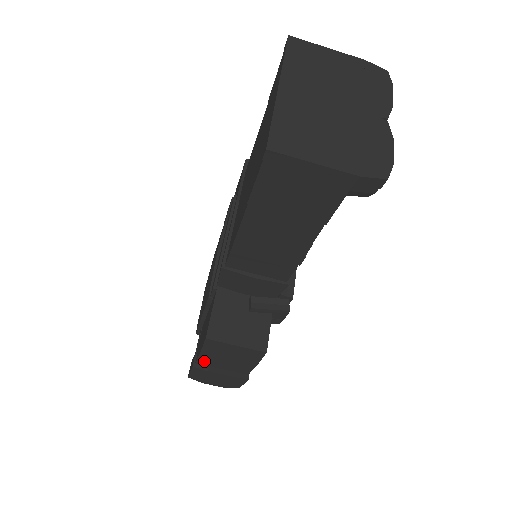
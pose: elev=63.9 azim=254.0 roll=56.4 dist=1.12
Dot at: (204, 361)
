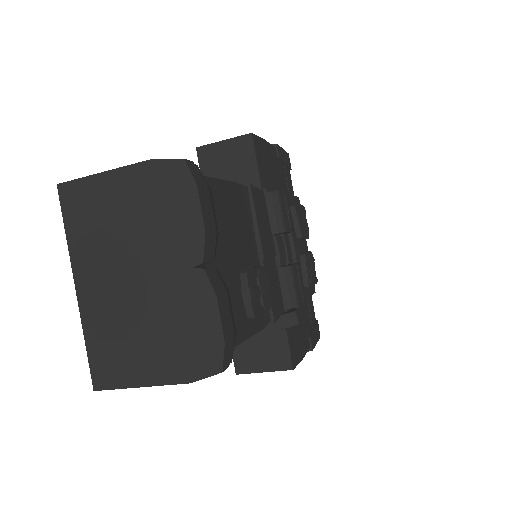
Dot at: occluded
